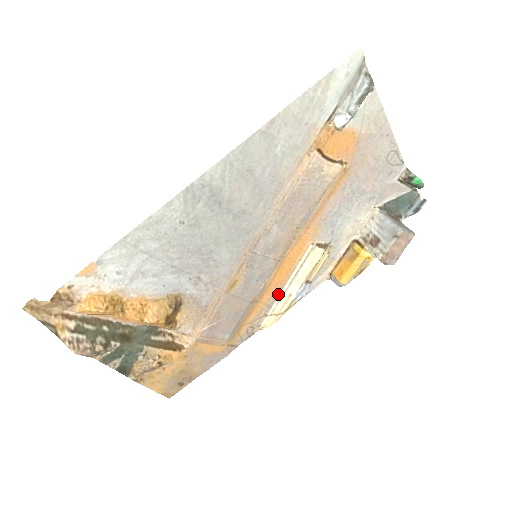
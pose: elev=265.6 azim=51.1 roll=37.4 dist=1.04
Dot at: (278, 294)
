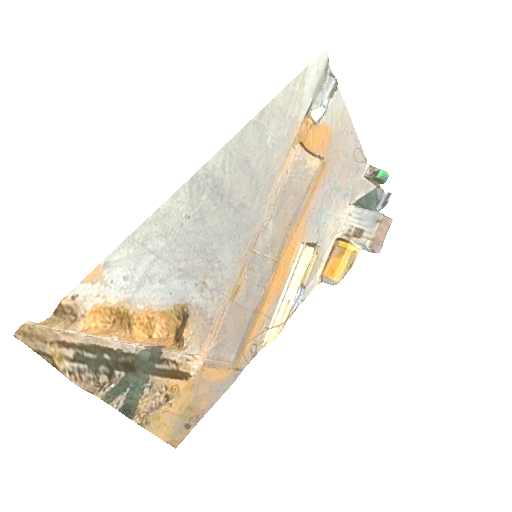
Dot at: (277, 302)
